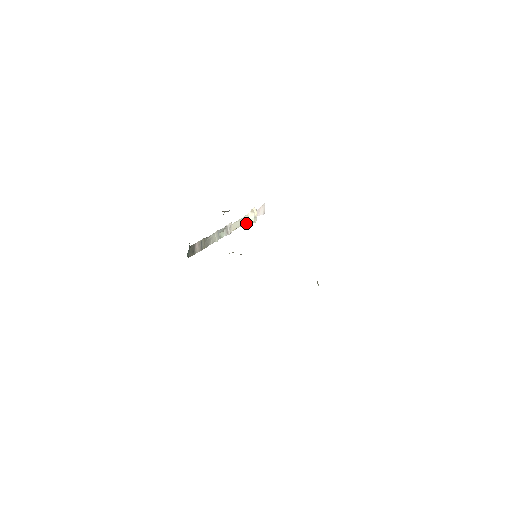
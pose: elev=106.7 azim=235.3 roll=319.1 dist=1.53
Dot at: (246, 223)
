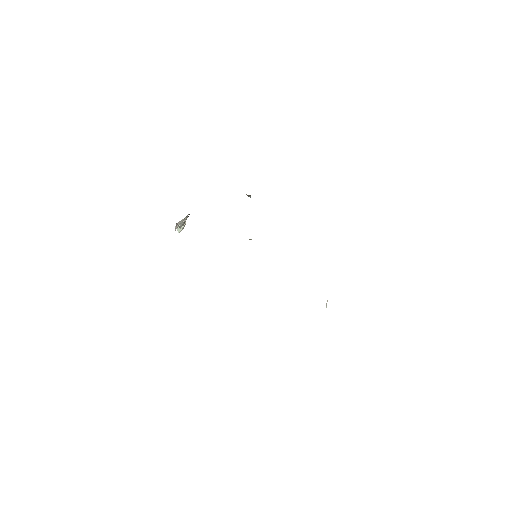
Dot at: occluded
